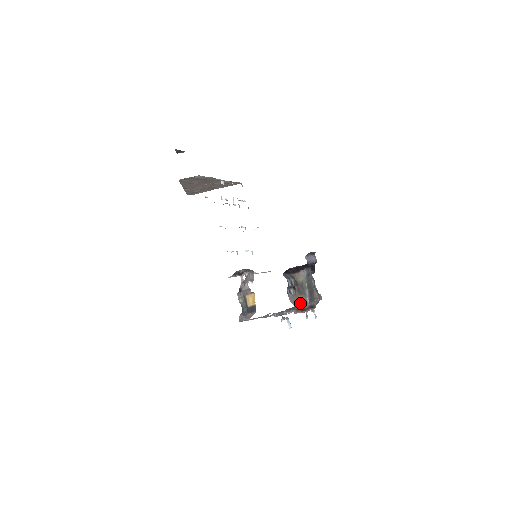
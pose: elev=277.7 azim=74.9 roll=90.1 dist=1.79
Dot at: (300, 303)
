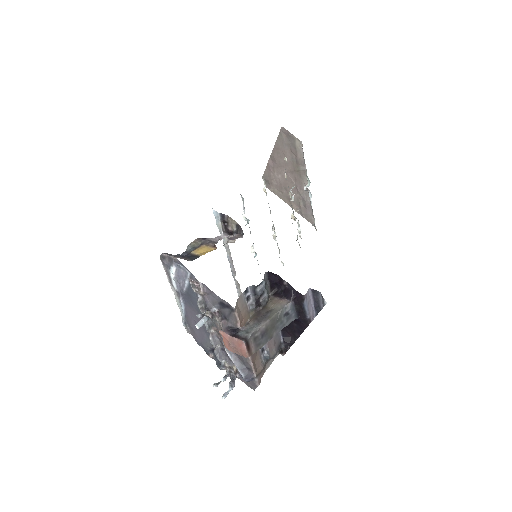
Dot at: (242, 324)
